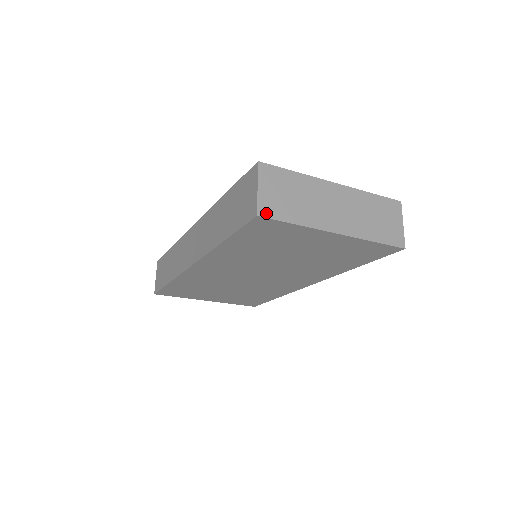
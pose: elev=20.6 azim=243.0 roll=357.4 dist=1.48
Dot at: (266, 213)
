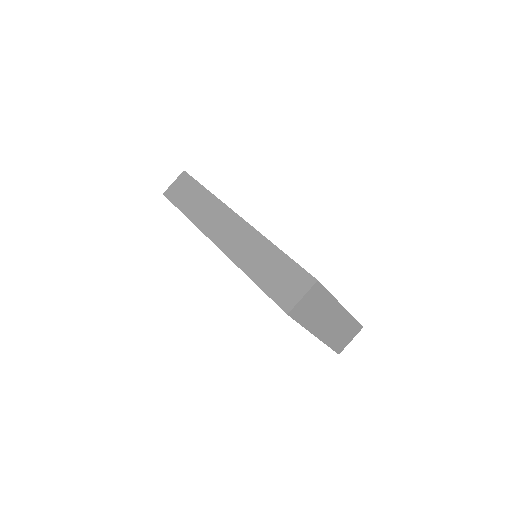
Dot at: (293, 314)
